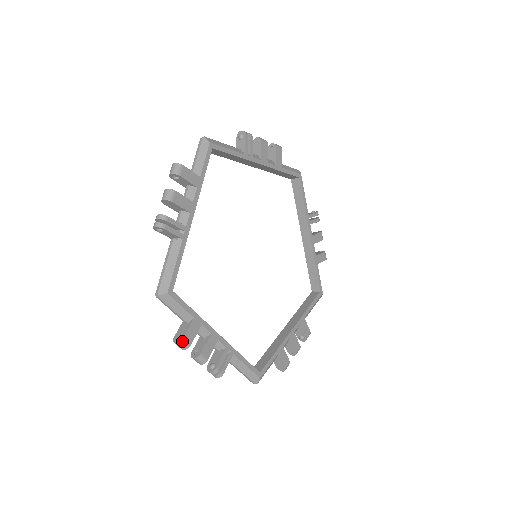
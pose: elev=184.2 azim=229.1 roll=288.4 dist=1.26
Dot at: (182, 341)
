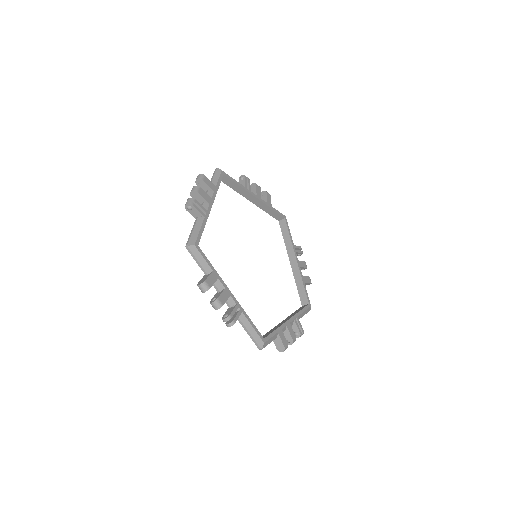
Dot at: (204, 282)
